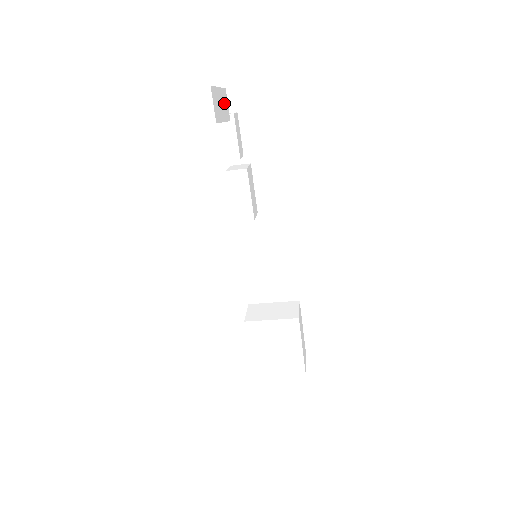
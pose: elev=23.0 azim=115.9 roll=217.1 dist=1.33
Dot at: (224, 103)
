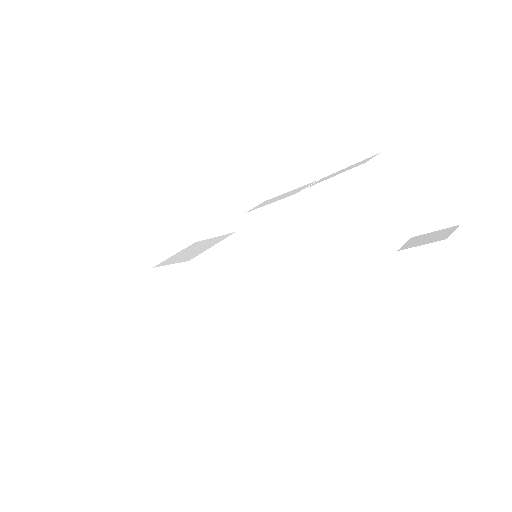
Dot at: occluded
